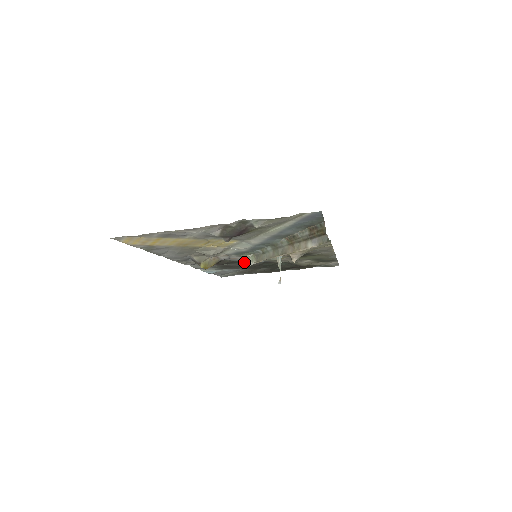
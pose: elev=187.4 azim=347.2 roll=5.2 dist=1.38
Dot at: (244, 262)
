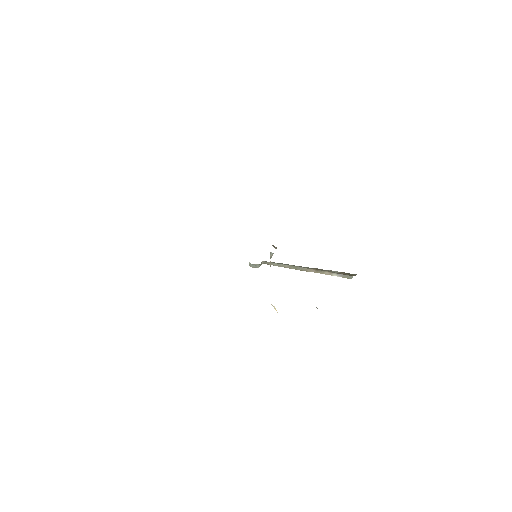
Dot at: (255, 267)
